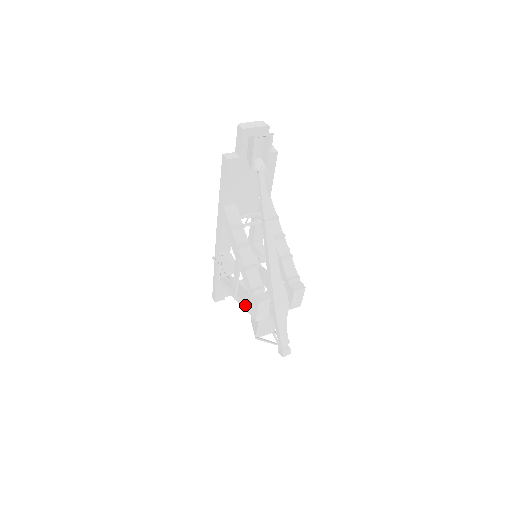
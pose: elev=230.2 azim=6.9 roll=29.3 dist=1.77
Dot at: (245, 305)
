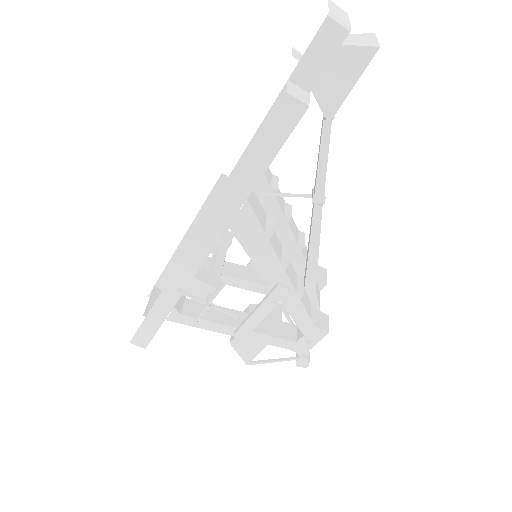
Dot at: (276, 341)
